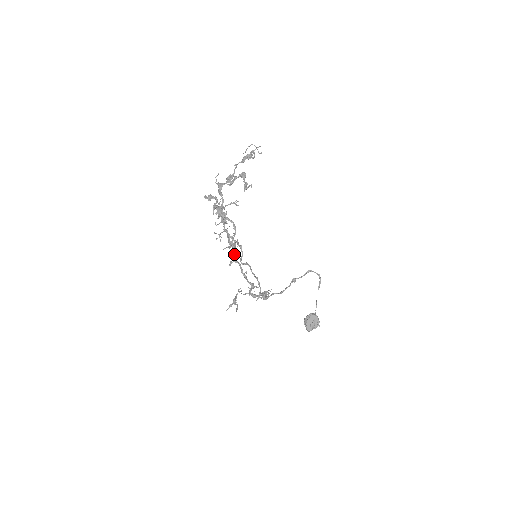
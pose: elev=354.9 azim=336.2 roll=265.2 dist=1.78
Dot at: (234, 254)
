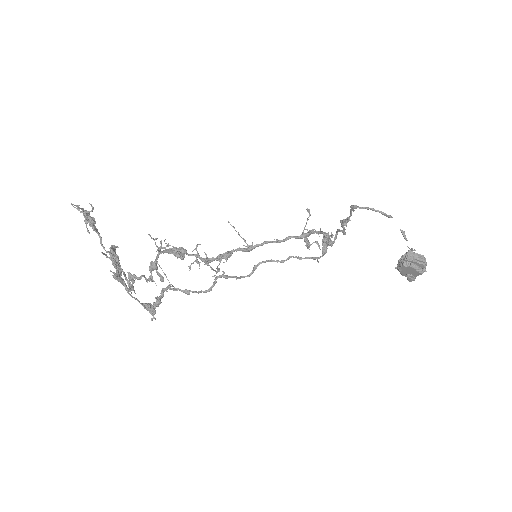
Dot at: (238, 250)
